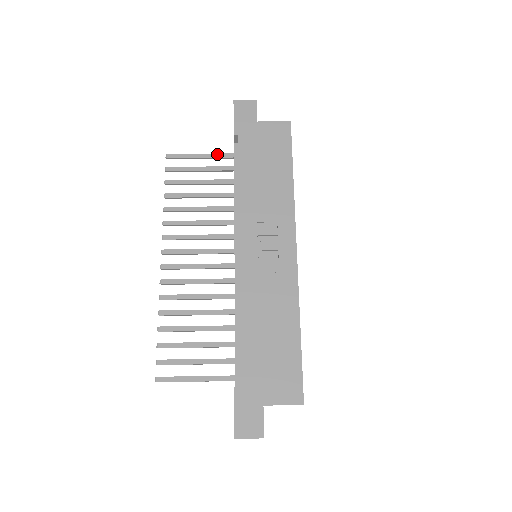
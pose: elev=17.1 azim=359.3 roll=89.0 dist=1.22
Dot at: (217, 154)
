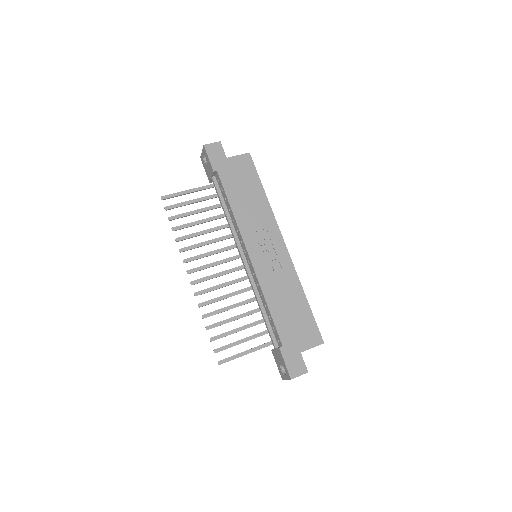
Dot at: (199, 187)
